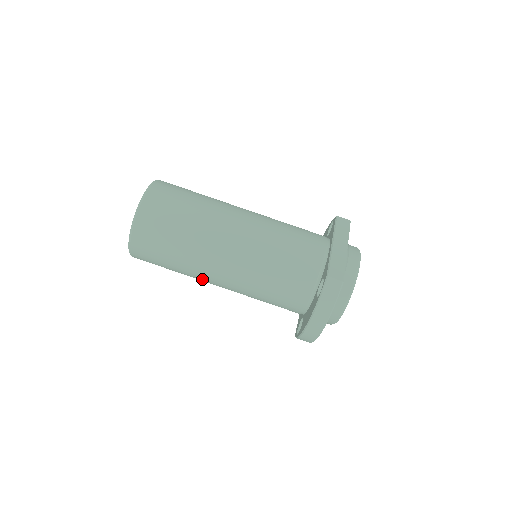
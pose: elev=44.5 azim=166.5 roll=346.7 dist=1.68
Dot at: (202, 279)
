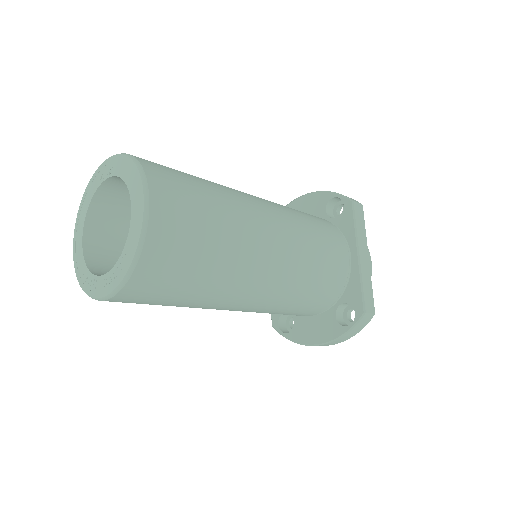
Dot at: occluded
